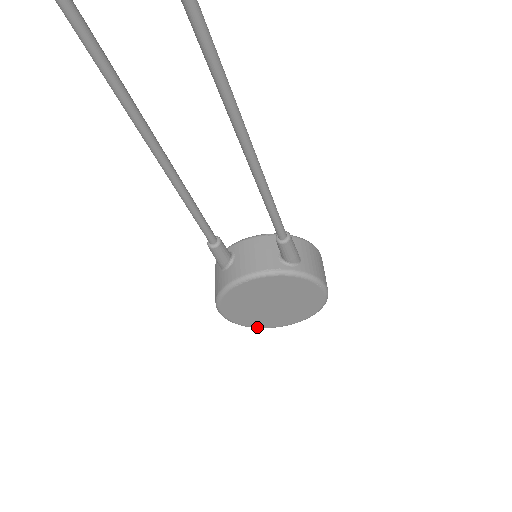
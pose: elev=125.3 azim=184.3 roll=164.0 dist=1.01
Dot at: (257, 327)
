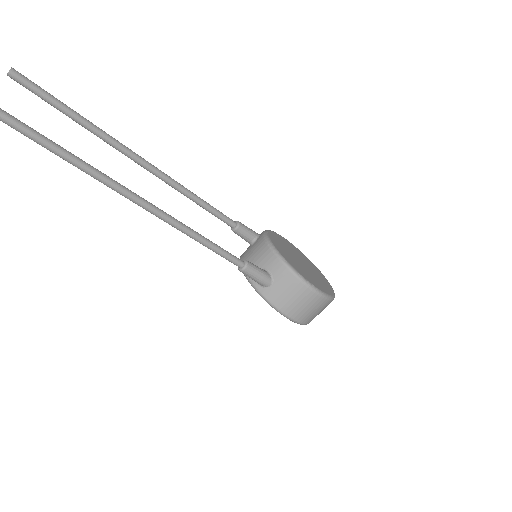
Dot at: occluded
